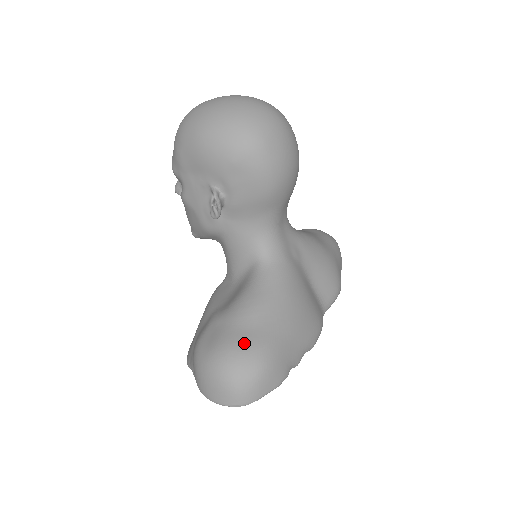
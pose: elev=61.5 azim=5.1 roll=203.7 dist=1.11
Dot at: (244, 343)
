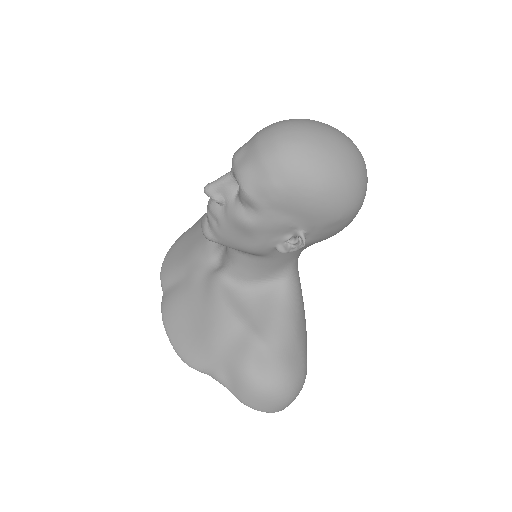
Dot at: (297, 365)
